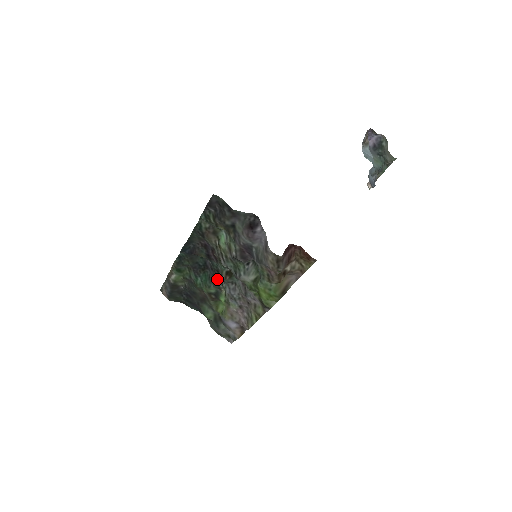
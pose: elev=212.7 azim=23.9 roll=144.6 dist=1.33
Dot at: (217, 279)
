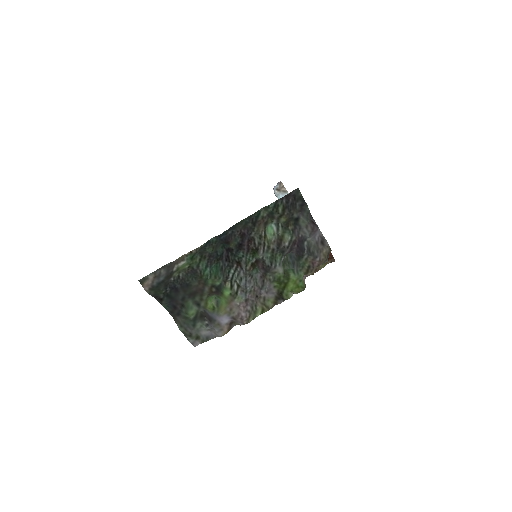
Dot at: (230, 271)
